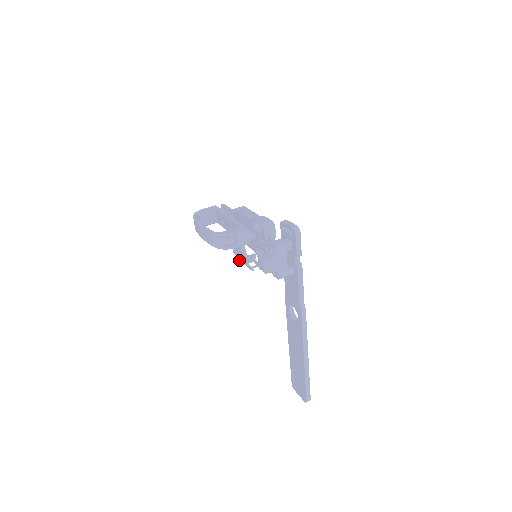
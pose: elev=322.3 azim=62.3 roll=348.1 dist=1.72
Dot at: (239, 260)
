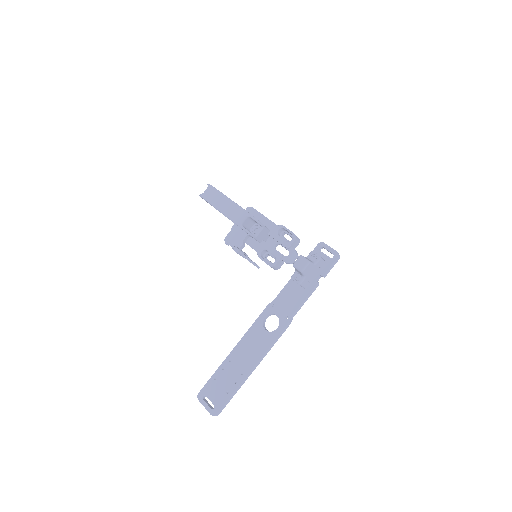
Dot at: occluded
